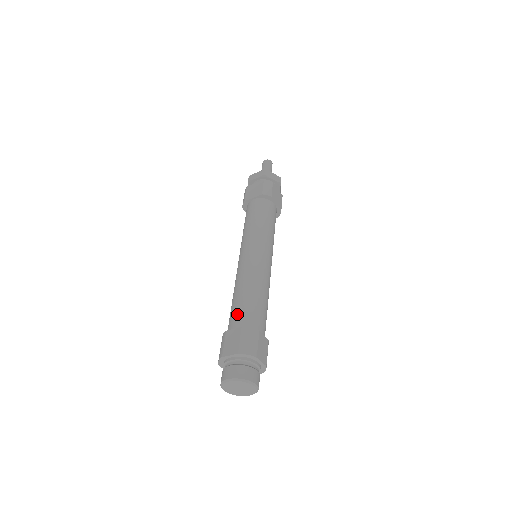
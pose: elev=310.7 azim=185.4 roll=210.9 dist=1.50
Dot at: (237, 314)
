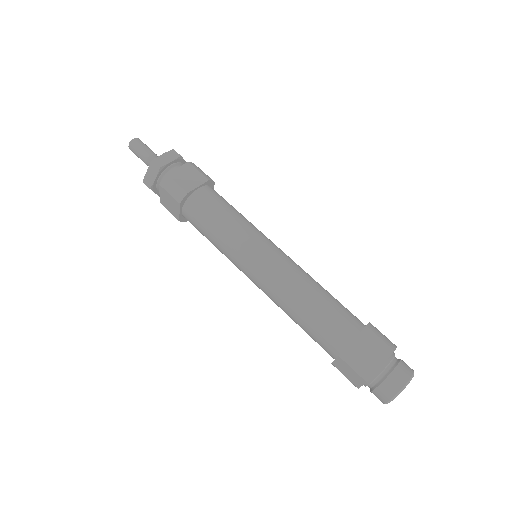
Dot at: (341, 318)
